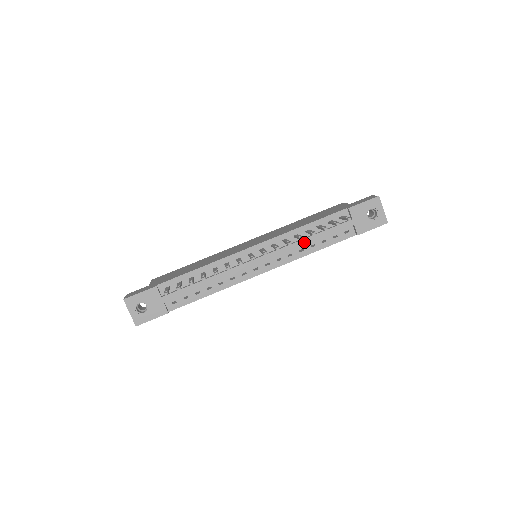
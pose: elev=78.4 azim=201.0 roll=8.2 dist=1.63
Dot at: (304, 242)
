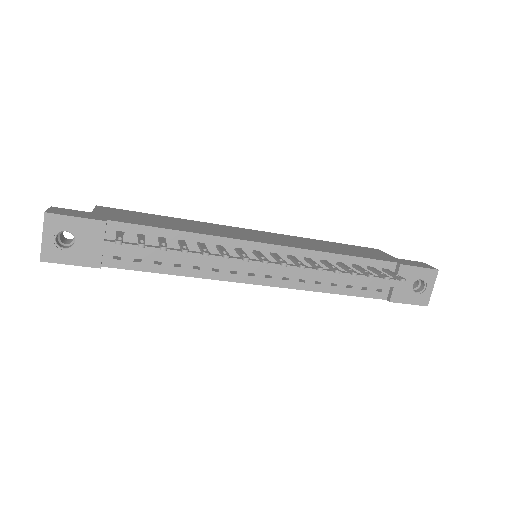
Dot at: (329, 275)
